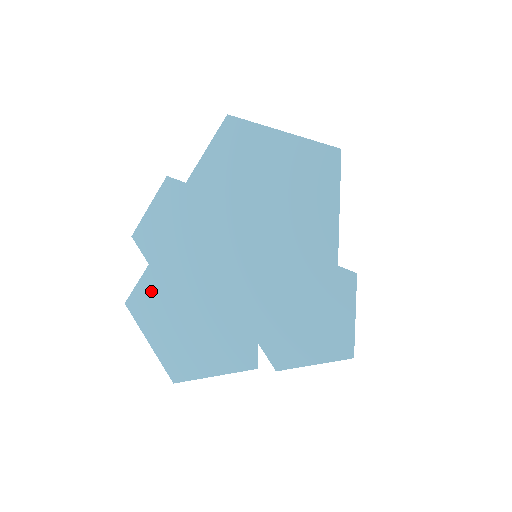
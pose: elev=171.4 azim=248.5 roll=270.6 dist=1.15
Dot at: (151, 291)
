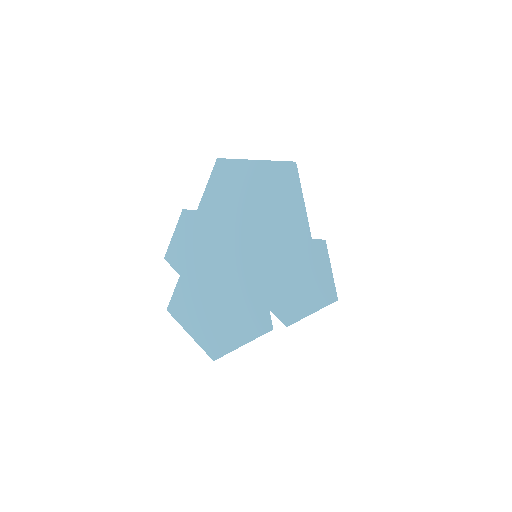
Dot at: (185, 295)
